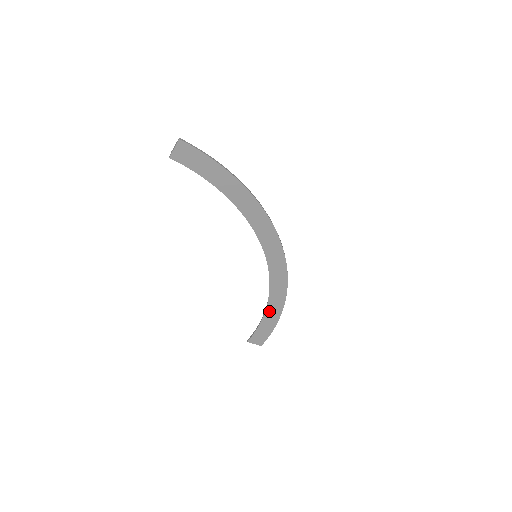
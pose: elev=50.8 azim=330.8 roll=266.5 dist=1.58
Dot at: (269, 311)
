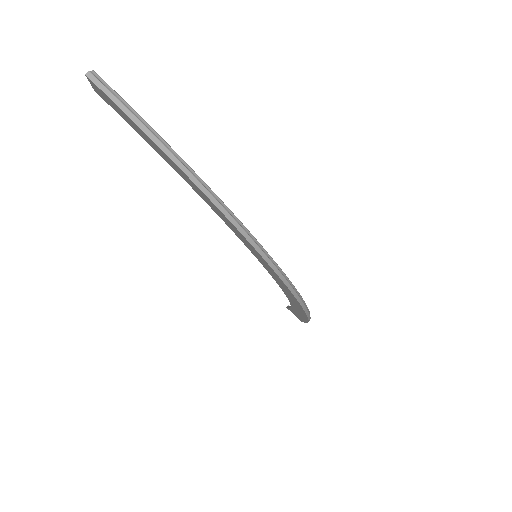
Dot at: occluded
